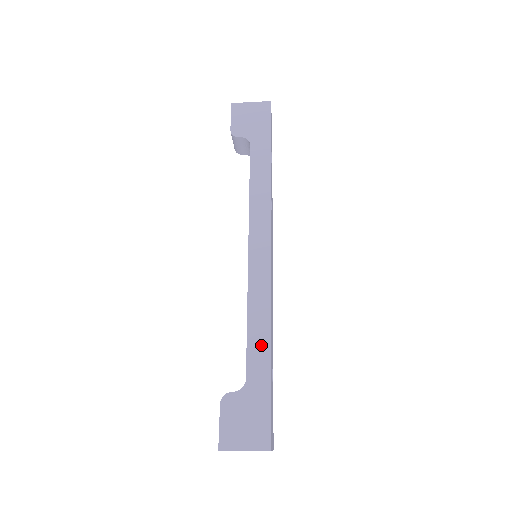
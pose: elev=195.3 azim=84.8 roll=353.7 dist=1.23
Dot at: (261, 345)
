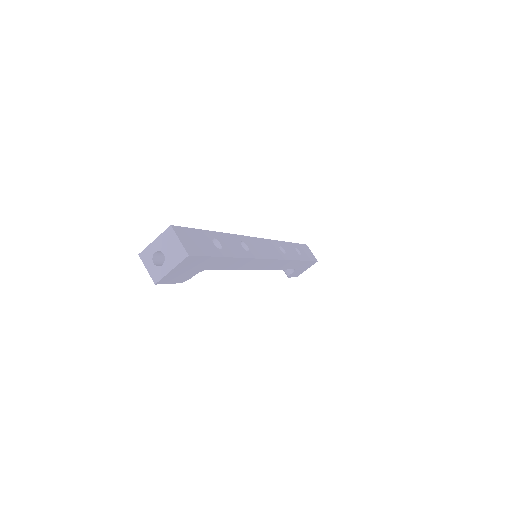
Dot at: occluded
